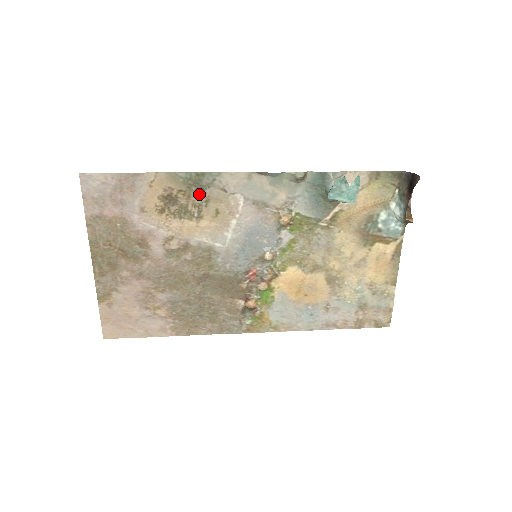
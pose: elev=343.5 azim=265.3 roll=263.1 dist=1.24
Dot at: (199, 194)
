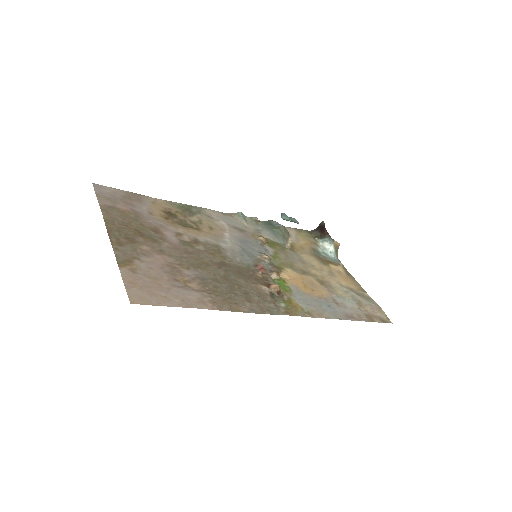
Dot at: (192, 216)
